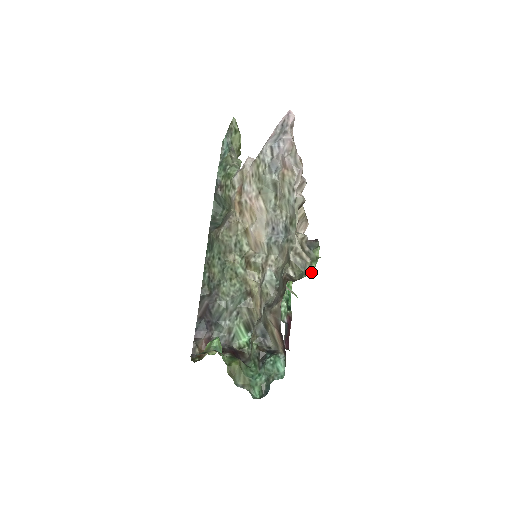
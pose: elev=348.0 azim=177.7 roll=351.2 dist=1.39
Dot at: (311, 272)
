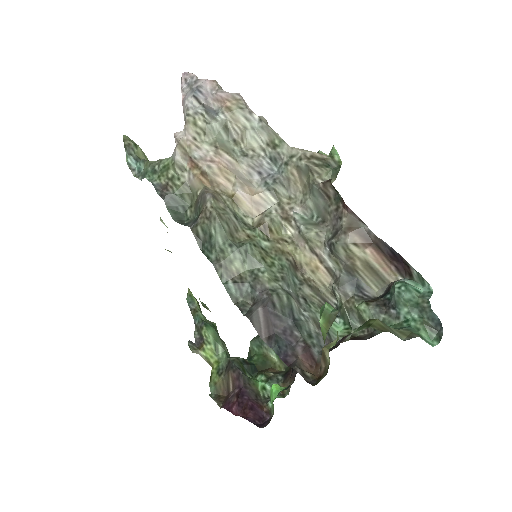
Dot at: (340, 162)
